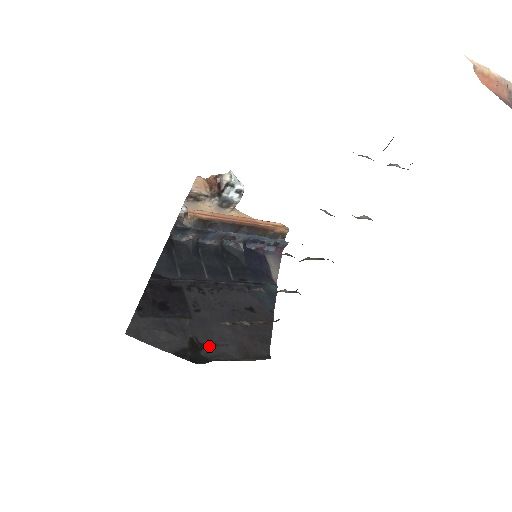
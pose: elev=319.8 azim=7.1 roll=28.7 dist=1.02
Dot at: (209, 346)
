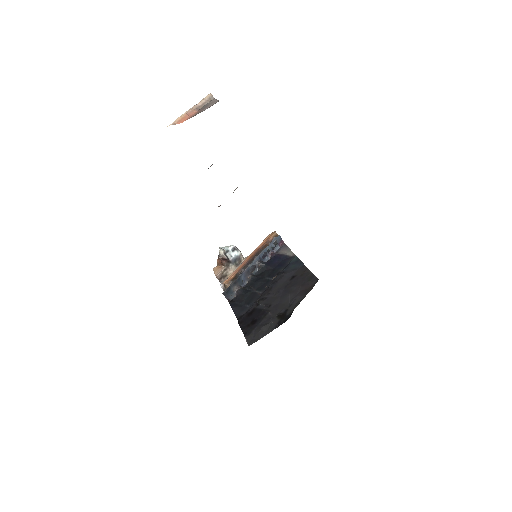
Dot at: (288, 309)
